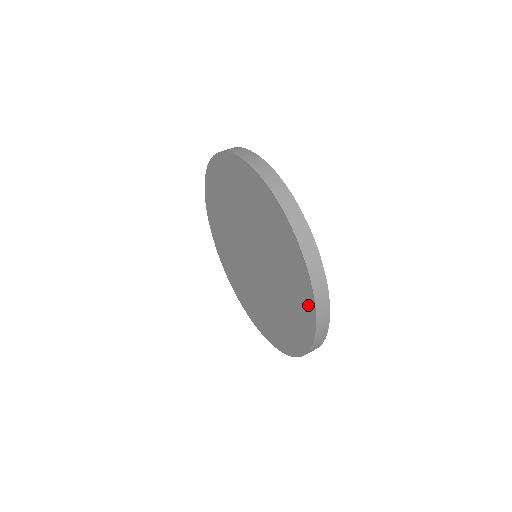
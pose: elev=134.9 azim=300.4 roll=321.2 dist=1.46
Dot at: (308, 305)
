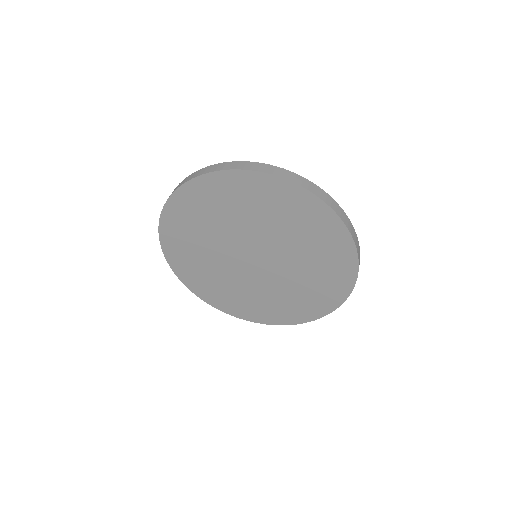
Dot at: (321, 309)
